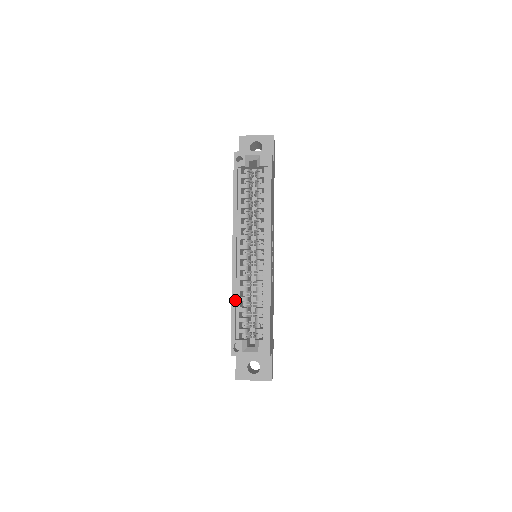
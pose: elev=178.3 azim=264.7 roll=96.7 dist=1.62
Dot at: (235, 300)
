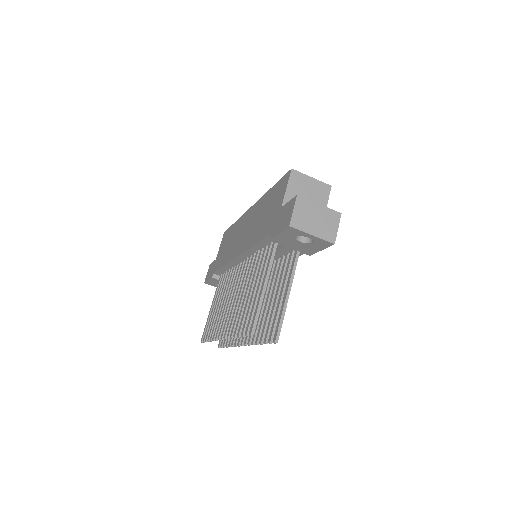
Dot at: occluded
